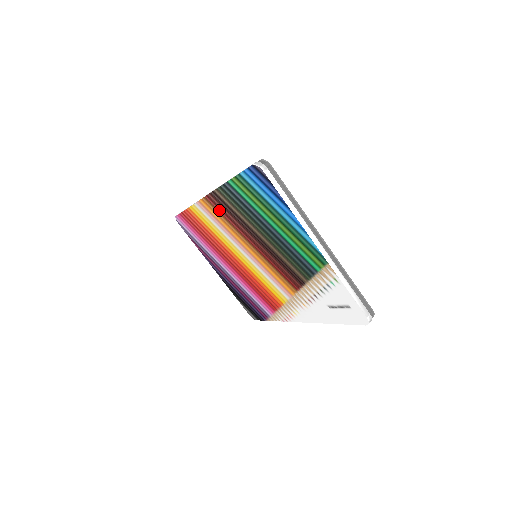
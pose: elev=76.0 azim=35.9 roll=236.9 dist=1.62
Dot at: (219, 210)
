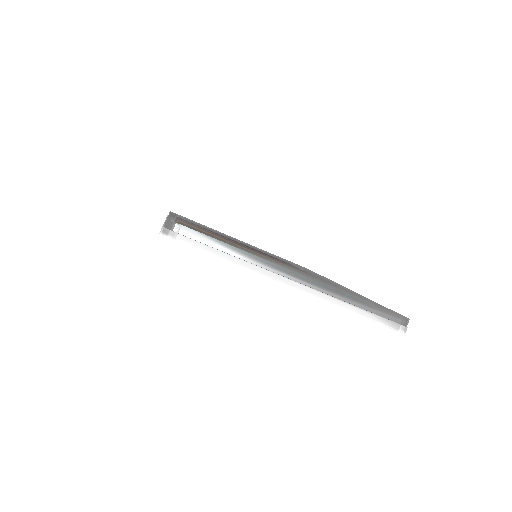
Dot at: occluded
